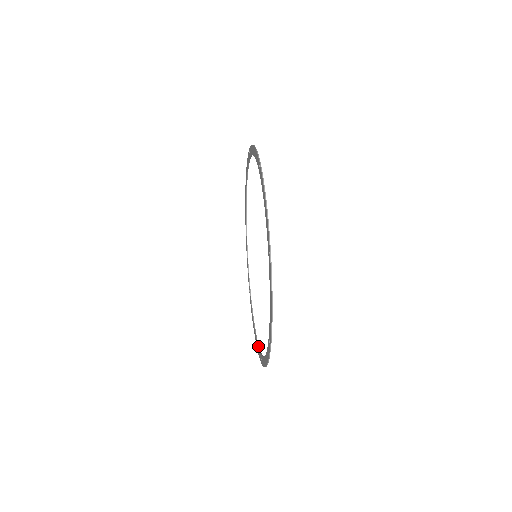
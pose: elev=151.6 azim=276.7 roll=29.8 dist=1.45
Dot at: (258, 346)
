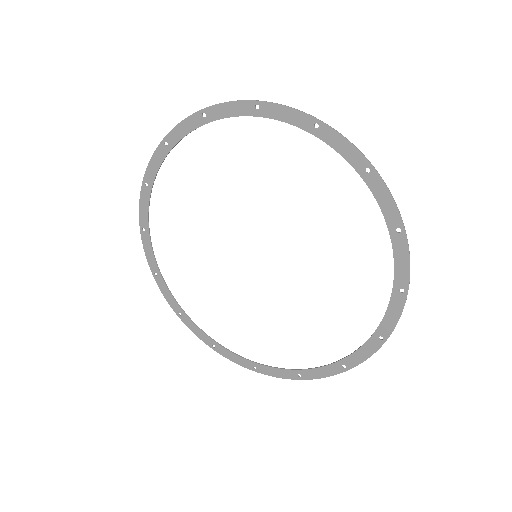
Dot at: occluded
